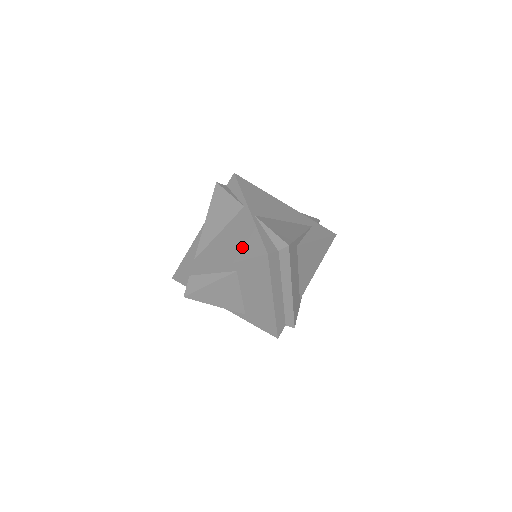
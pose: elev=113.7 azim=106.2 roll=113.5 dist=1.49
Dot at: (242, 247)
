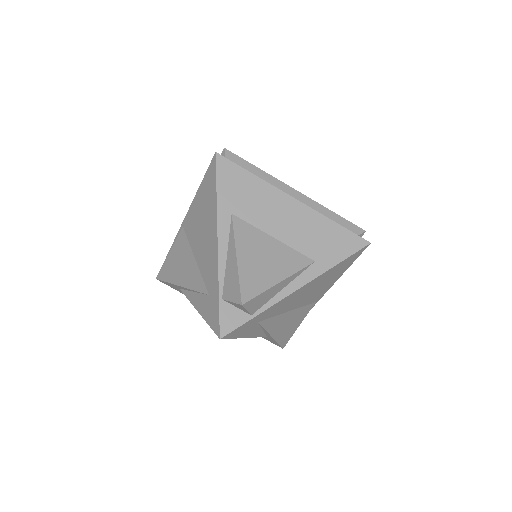
Dot at: (207, 202)
